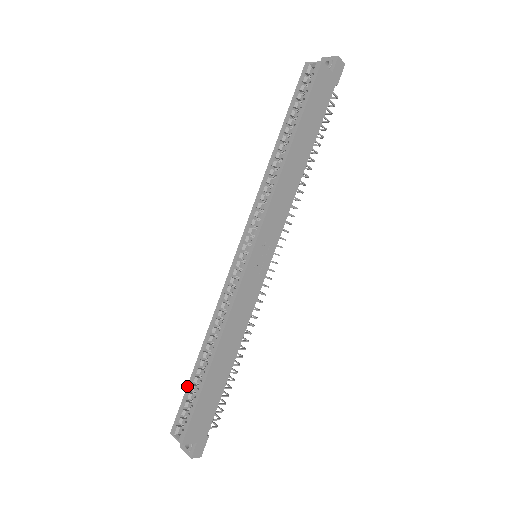
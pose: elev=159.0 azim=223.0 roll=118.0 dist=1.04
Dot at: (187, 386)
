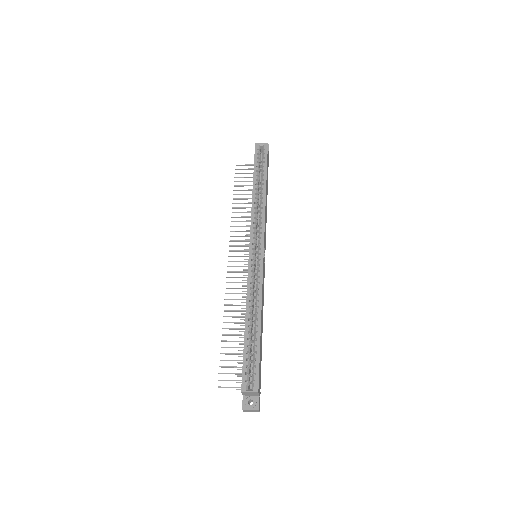
Dot at: (243, 350)
